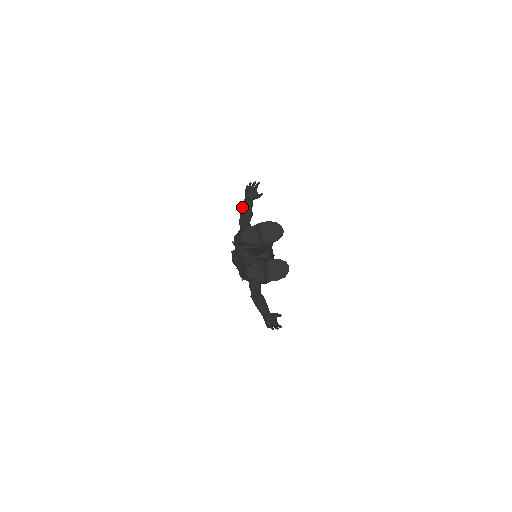
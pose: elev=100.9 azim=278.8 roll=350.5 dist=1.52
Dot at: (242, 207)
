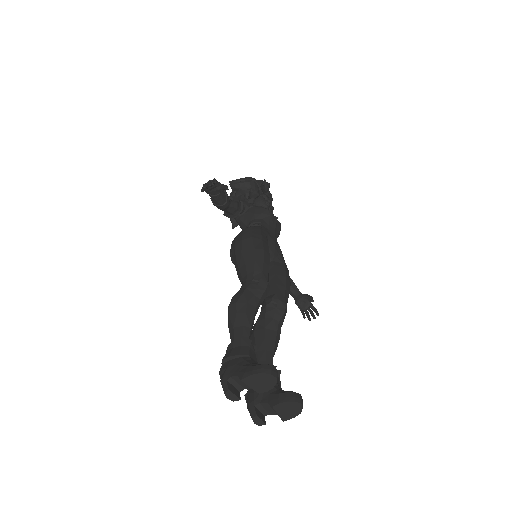
Dot at: occluded
